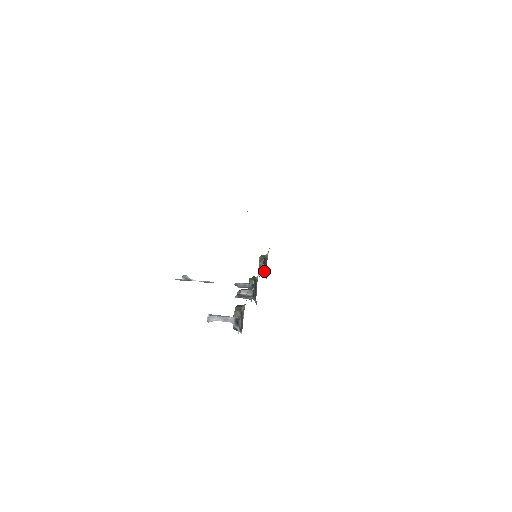
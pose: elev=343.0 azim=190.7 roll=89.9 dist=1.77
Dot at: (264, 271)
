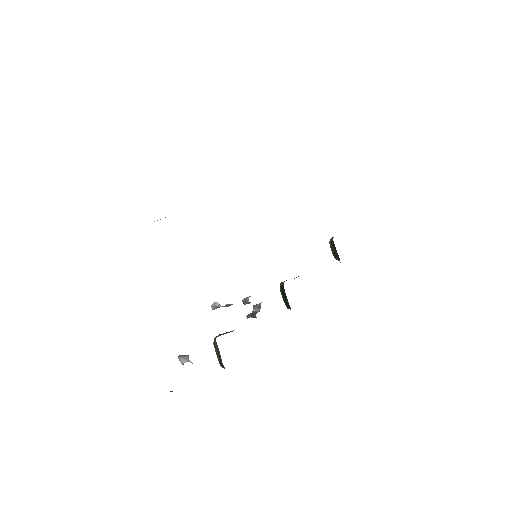
Dot at: (339, 258)
